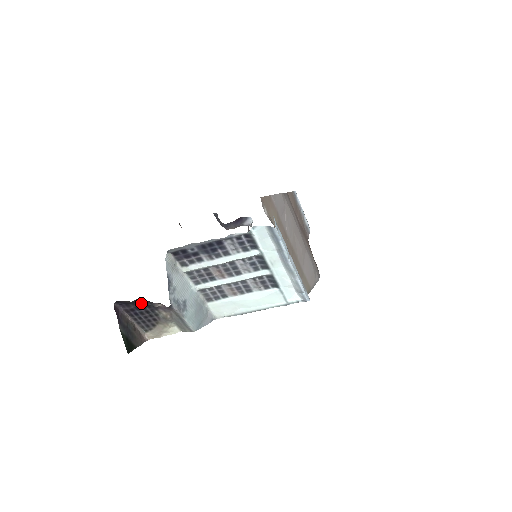
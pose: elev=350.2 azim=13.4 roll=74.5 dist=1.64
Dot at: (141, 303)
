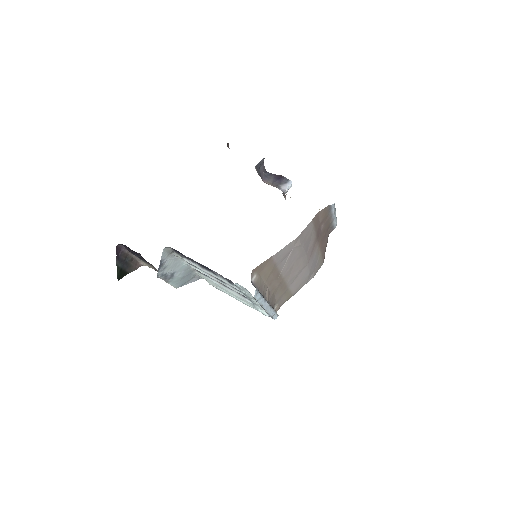
Dot at: (139, 255)
